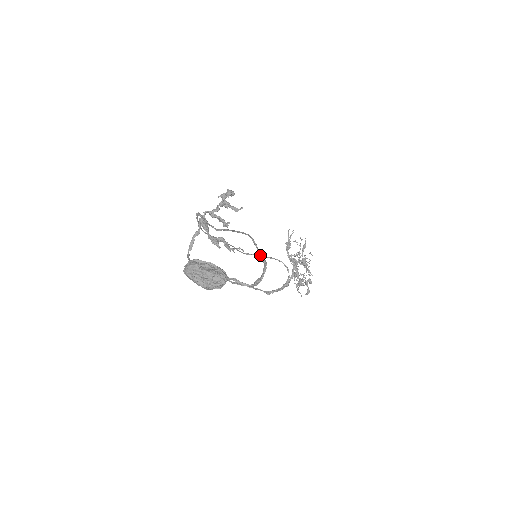
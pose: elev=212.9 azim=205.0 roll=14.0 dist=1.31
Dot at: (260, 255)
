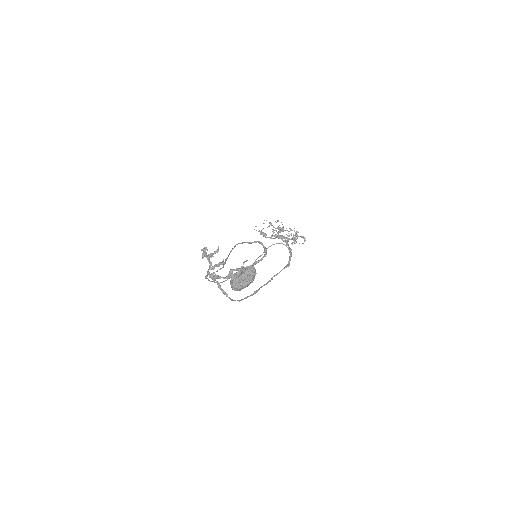
Dot at: (251, 243)
